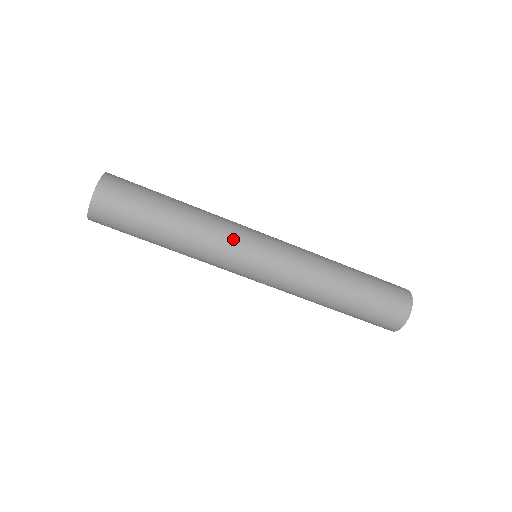
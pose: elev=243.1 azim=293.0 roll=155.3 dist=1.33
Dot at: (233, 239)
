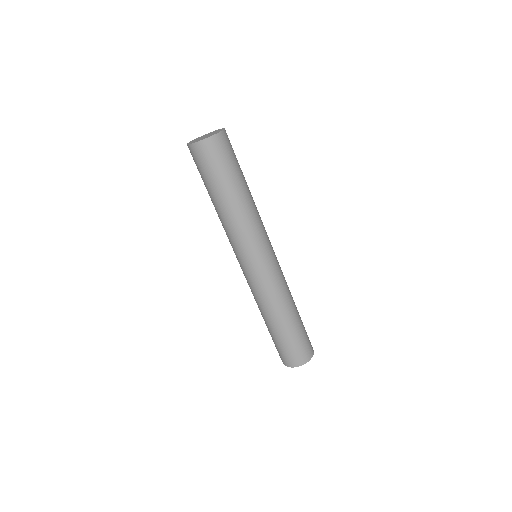
Dot at: (259, 236)
